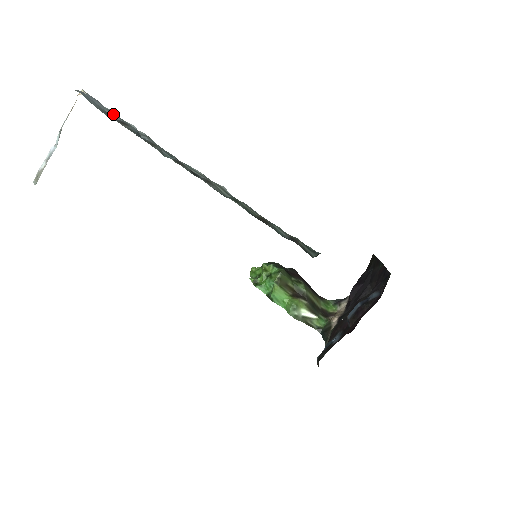
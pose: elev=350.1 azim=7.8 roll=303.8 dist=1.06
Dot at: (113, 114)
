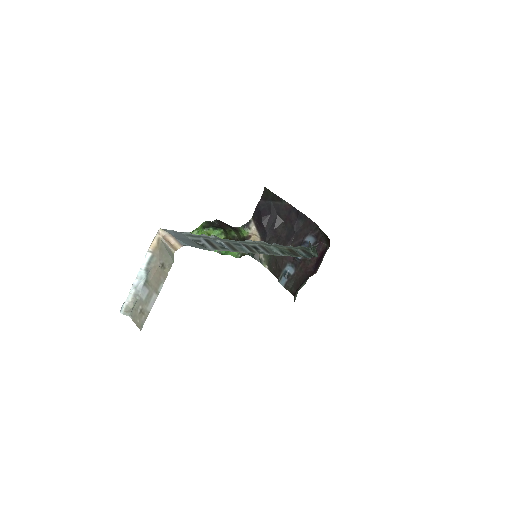
Dot at: (193, 237)
